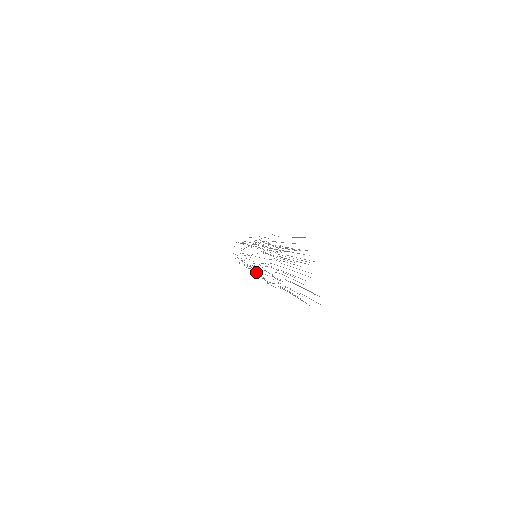
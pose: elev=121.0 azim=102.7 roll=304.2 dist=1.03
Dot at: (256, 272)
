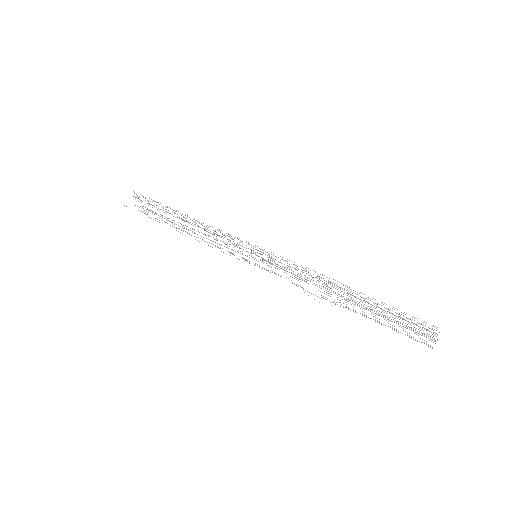
Dot at: occluded
